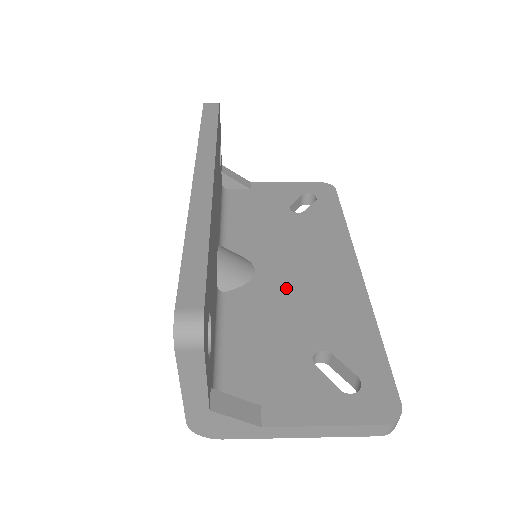
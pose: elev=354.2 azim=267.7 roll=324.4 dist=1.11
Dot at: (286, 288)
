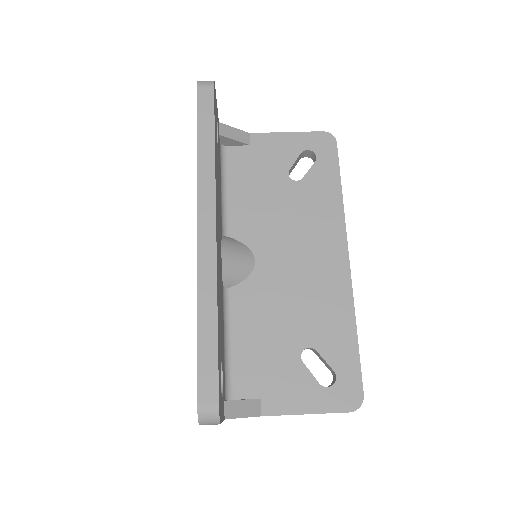
Dot at: (282, 282)
